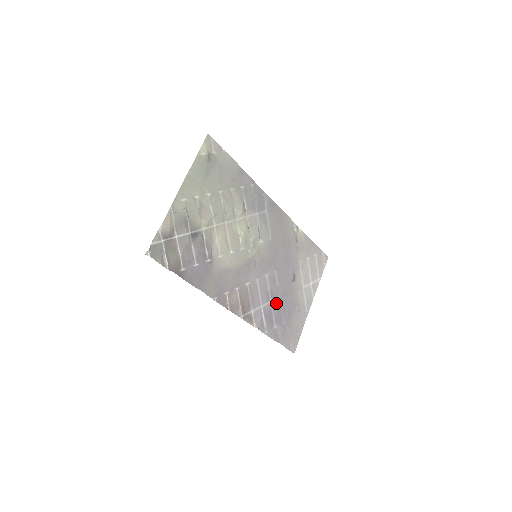
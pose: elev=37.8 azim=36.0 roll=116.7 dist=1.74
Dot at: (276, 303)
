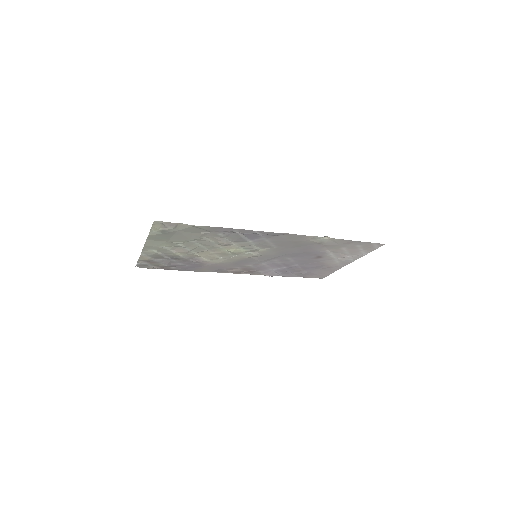
Dot at: (292, 267)
